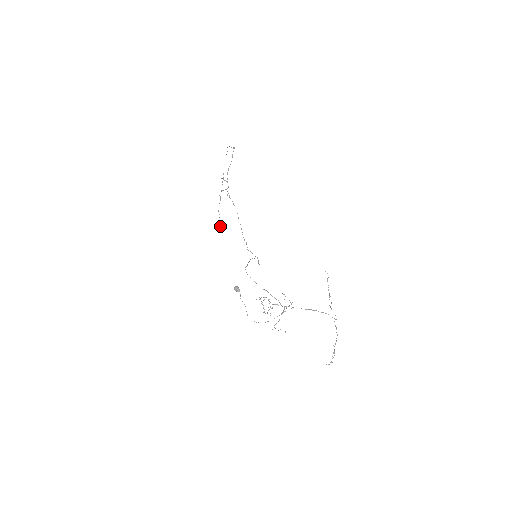
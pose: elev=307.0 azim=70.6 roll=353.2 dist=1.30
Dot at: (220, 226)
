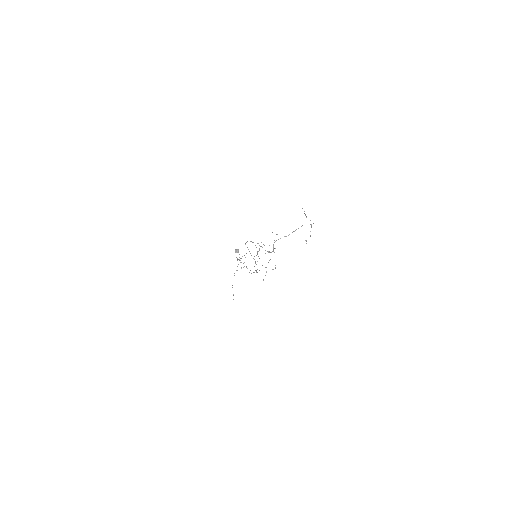
Dot at: occluded
